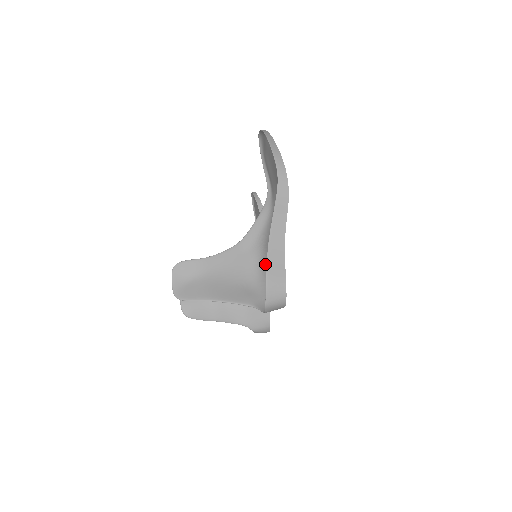
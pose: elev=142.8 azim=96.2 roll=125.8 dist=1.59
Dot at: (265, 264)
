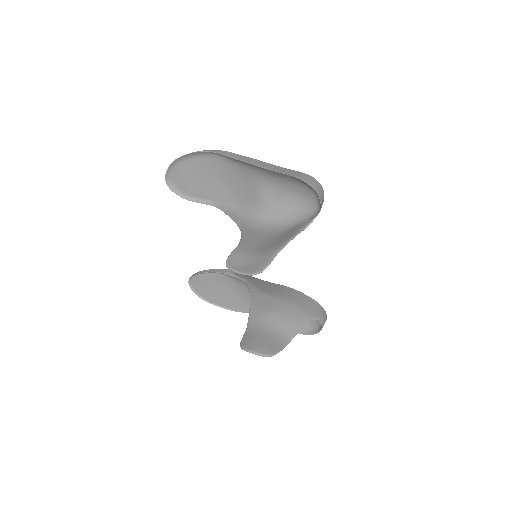
Dot at: (275, 214)
